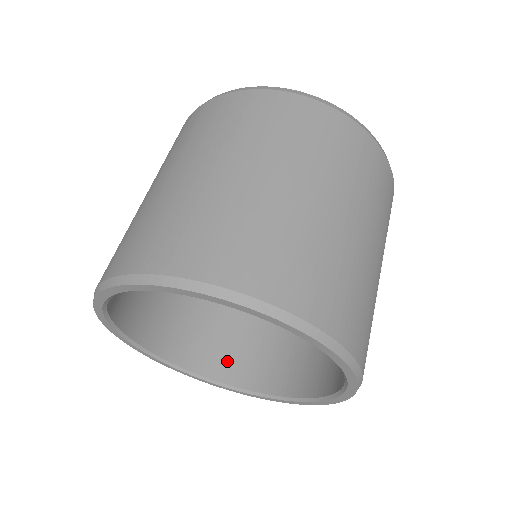
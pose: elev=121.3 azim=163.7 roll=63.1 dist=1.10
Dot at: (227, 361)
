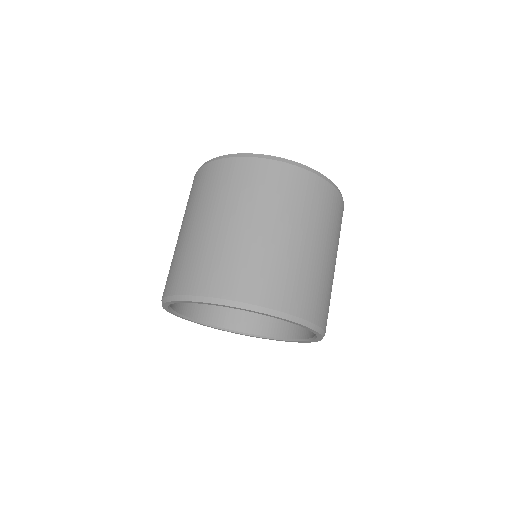
Dot at: (210, 309)
